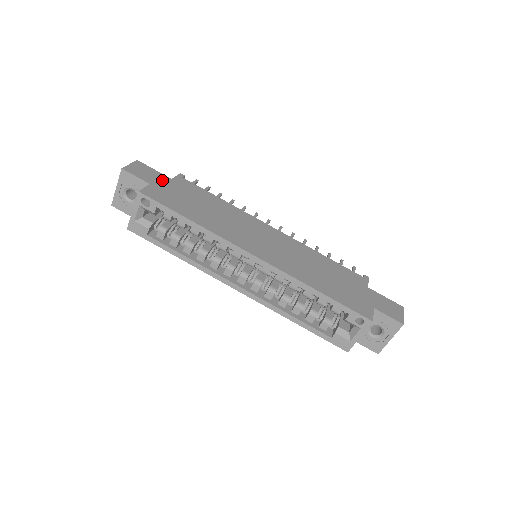
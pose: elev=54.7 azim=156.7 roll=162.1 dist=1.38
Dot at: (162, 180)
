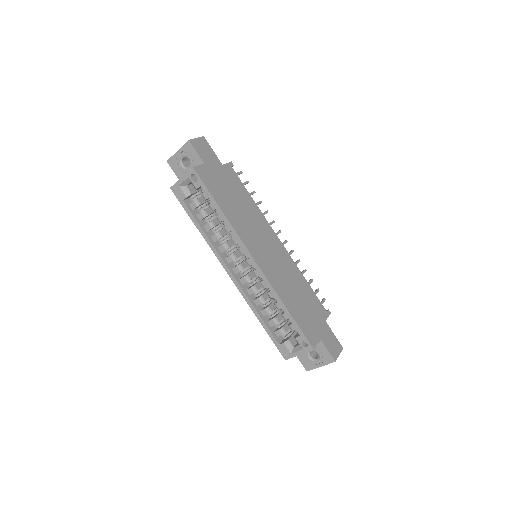
Dot at: (215, 163)
